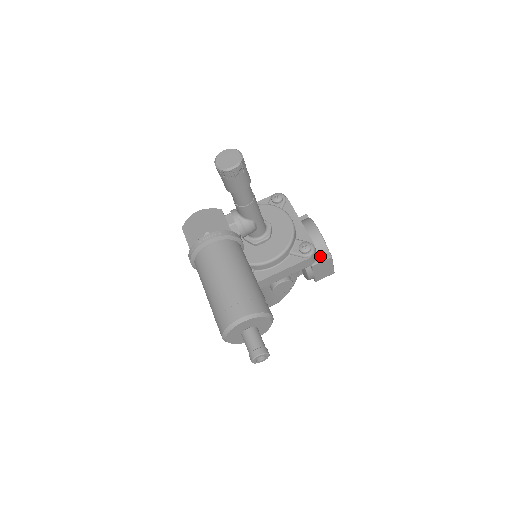
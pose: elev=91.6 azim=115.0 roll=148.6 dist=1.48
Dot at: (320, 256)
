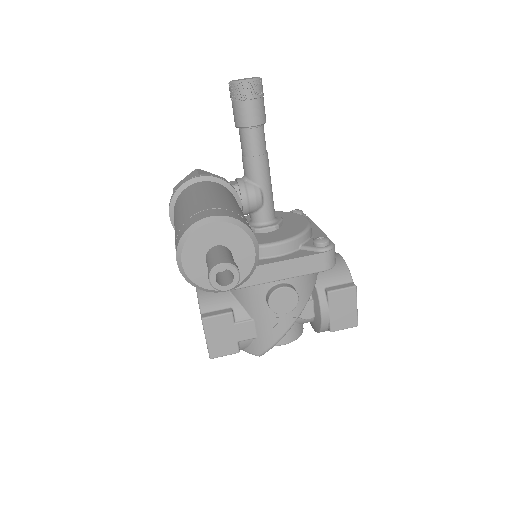
Dot at: (340, 284)
